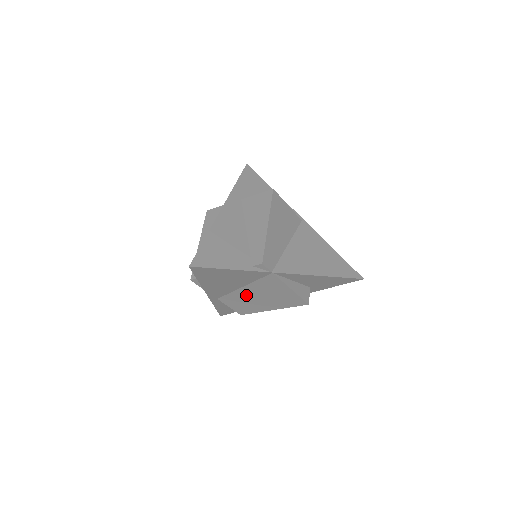
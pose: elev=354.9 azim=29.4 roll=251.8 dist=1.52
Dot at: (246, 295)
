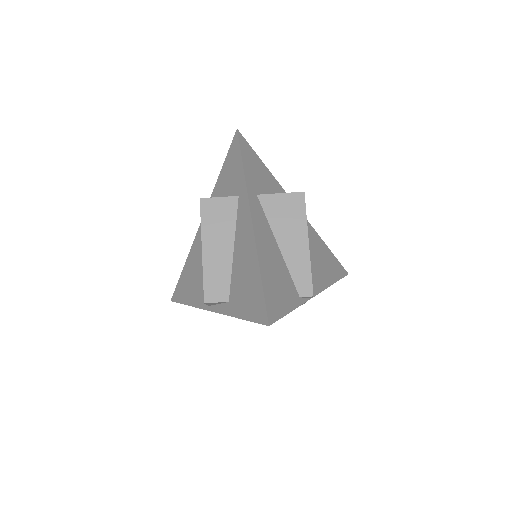
Dot at: occluded
